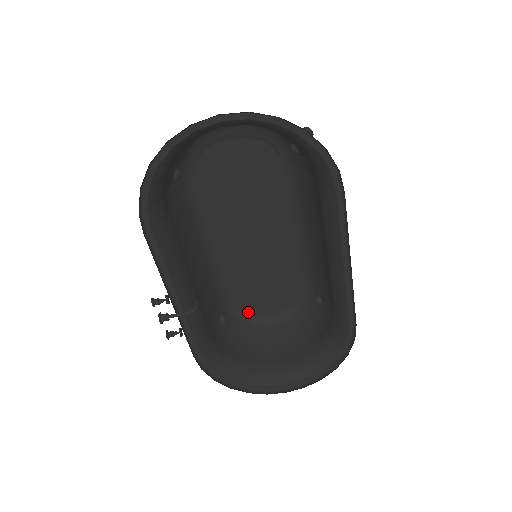
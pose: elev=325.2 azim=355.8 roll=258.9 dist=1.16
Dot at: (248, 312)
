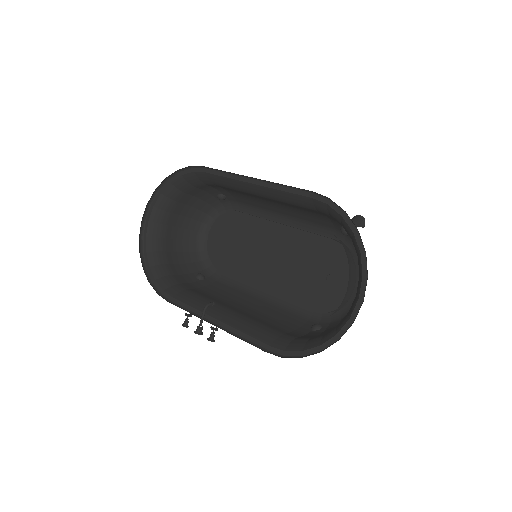
Dot at: (342, 308)
